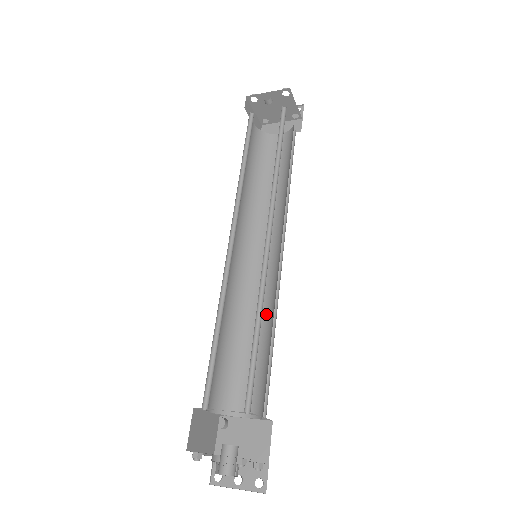
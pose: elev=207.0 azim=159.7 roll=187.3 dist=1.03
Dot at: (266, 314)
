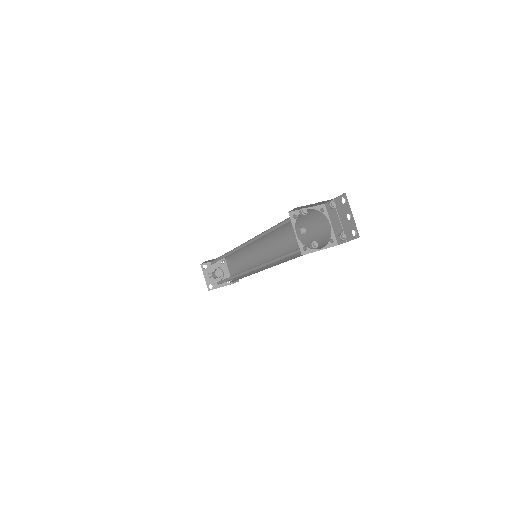
Dot at: (256, 265)
